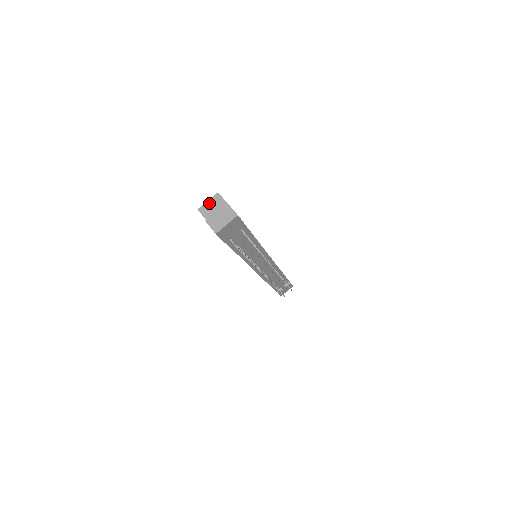
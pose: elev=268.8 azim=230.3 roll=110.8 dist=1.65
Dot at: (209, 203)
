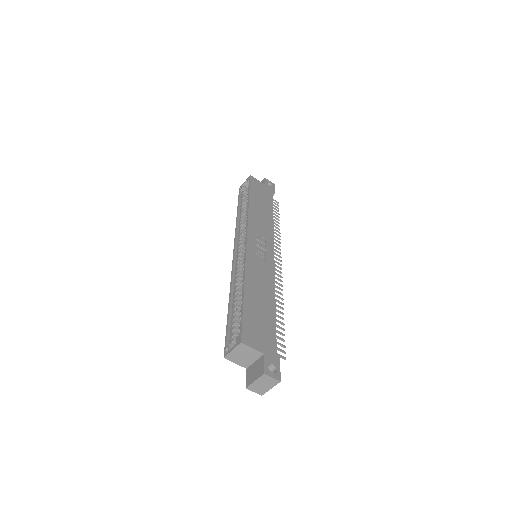
Dot at: (235, 352)
